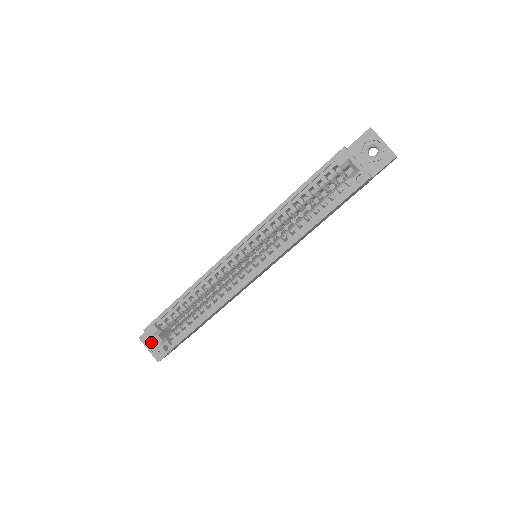
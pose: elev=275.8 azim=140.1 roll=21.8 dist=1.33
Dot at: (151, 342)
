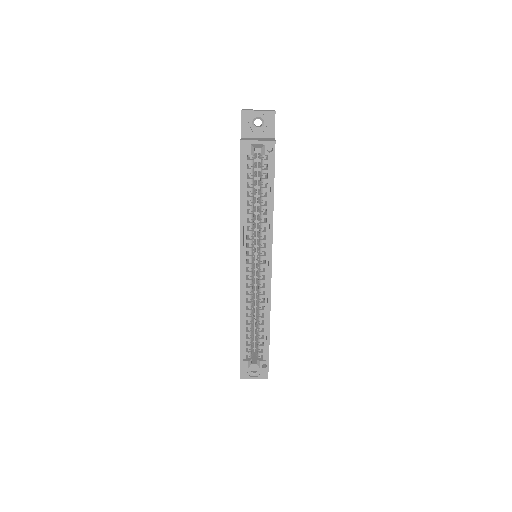
Dot at: (250, 372)
